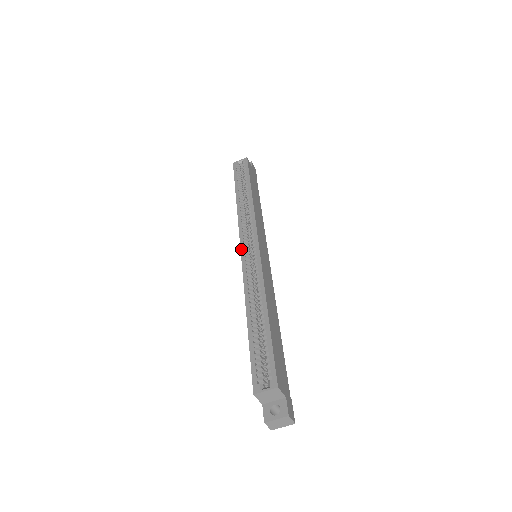
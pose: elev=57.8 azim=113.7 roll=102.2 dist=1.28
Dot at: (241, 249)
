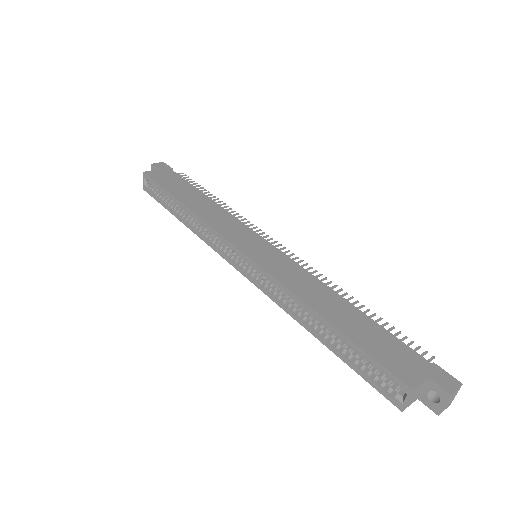
Dot at: occluded
